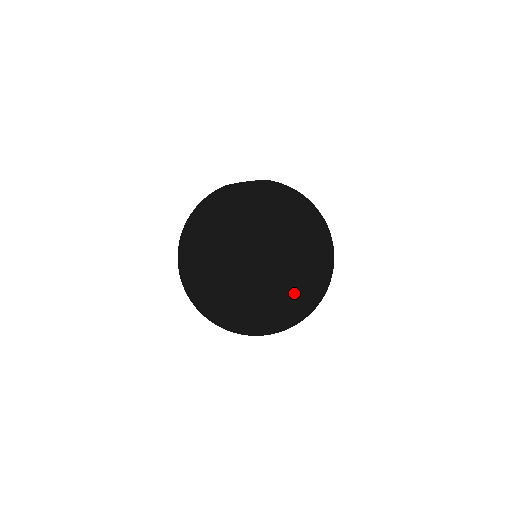
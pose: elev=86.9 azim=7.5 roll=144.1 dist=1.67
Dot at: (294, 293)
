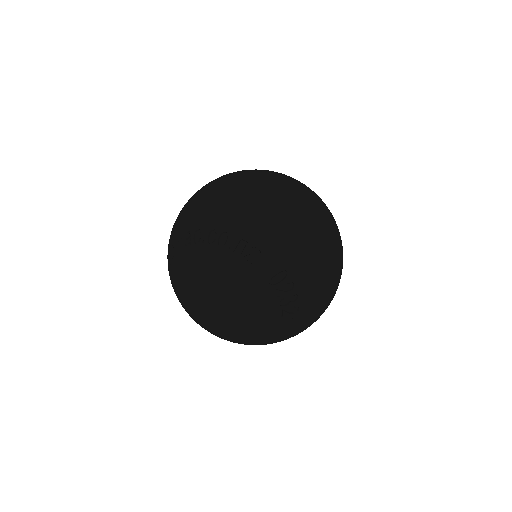
Dot at: (208, 203)
